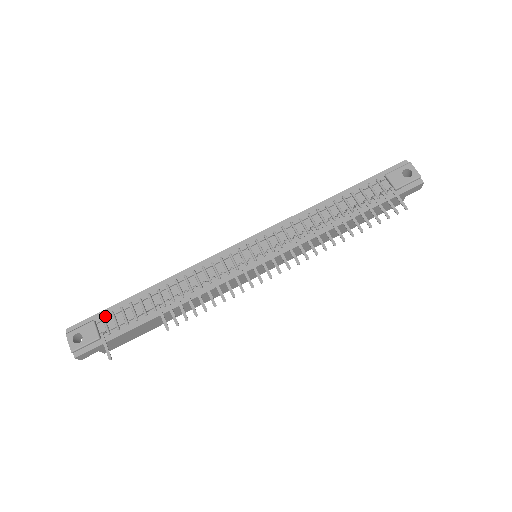
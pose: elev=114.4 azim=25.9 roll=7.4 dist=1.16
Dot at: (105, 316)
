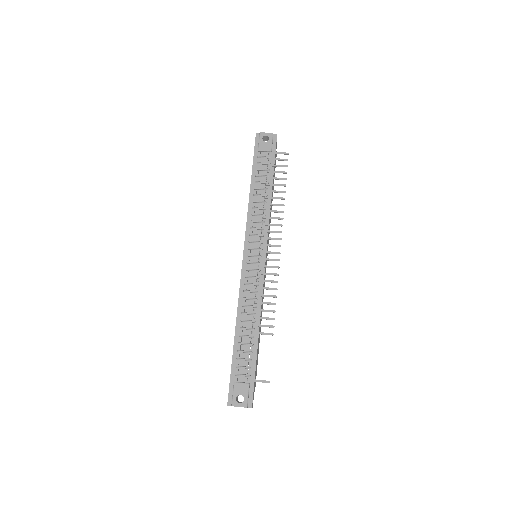
Dot at: (236, 373)
